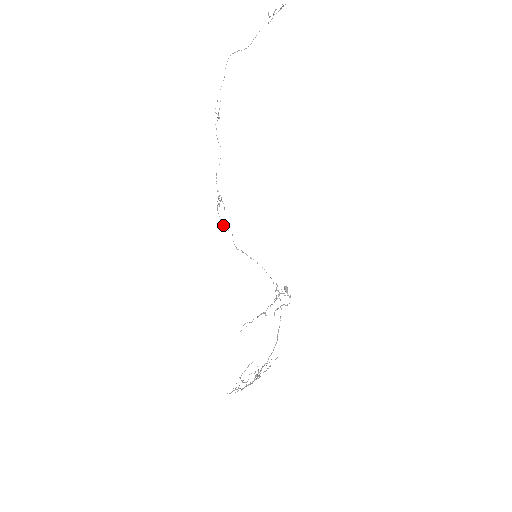
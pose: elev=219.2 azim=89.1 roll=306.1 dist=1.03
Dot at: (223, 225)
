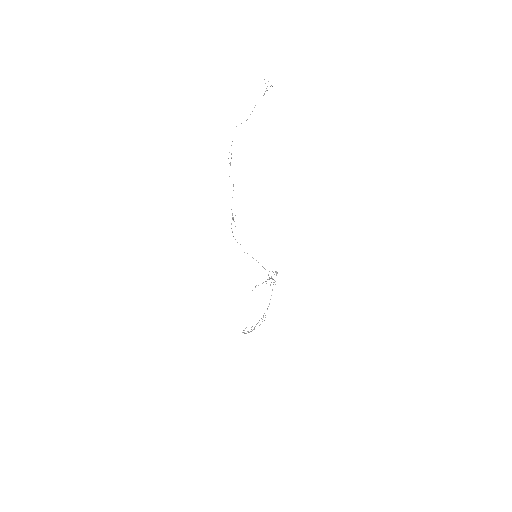
Dot at: (235, 239)
